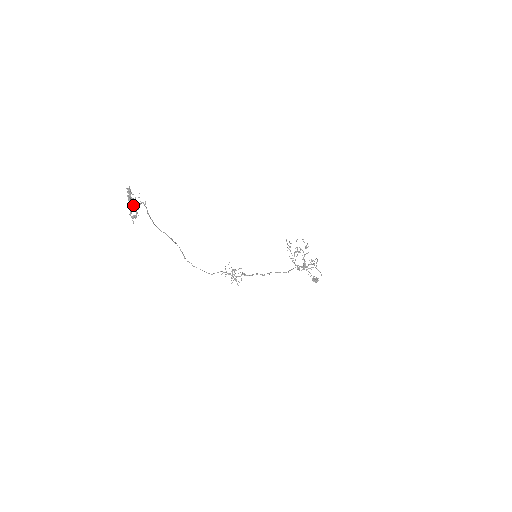
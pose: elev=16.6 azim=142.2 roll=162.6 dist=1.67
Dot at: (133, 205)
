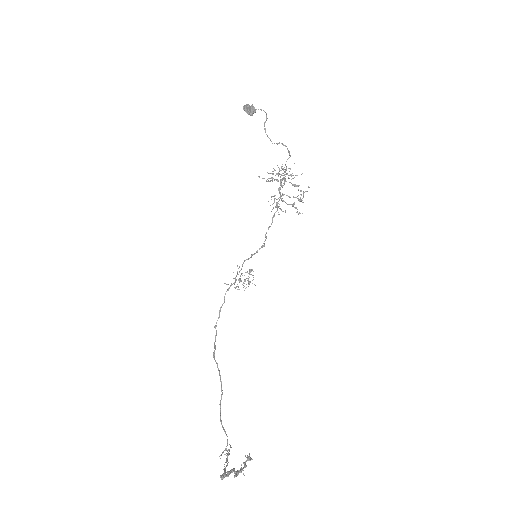
Dot at: (227, 459)
